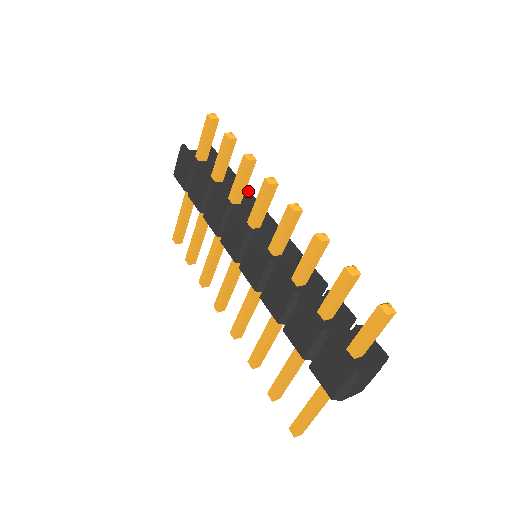
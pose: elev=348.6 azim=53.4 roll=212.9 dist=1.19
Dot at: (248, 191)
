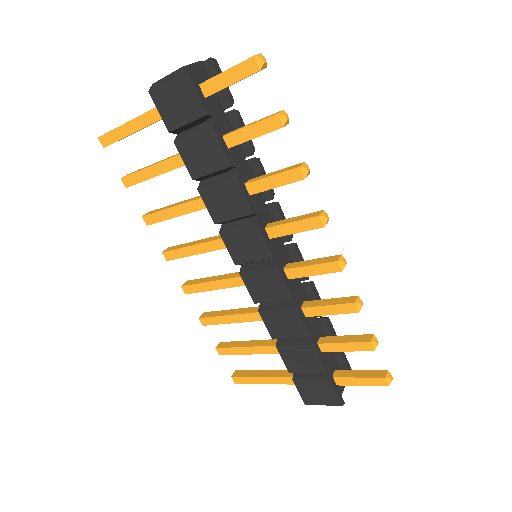
Dot at: (264, 171)
